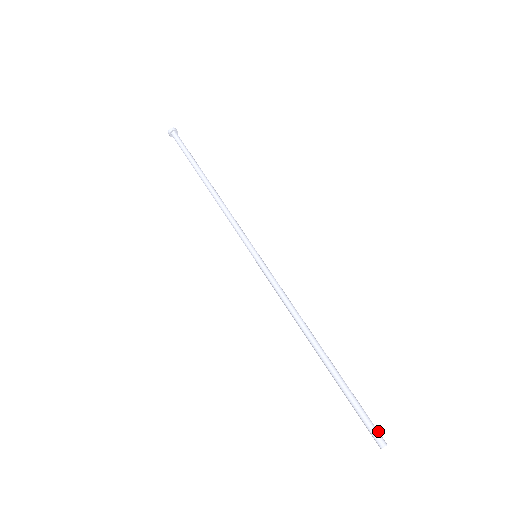
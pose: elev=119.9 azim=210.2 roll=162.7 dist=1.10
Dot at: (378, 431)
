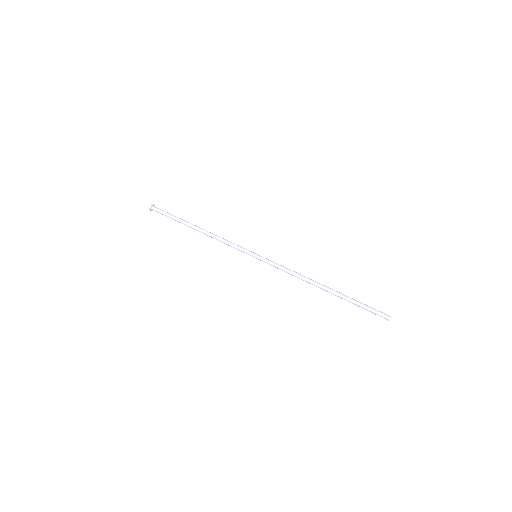
Dot at: (382, 313)
